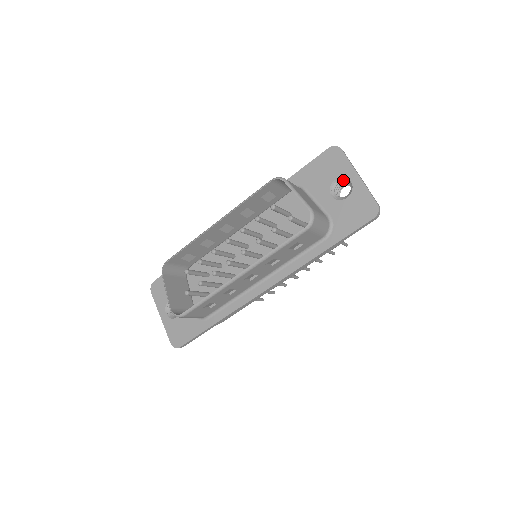
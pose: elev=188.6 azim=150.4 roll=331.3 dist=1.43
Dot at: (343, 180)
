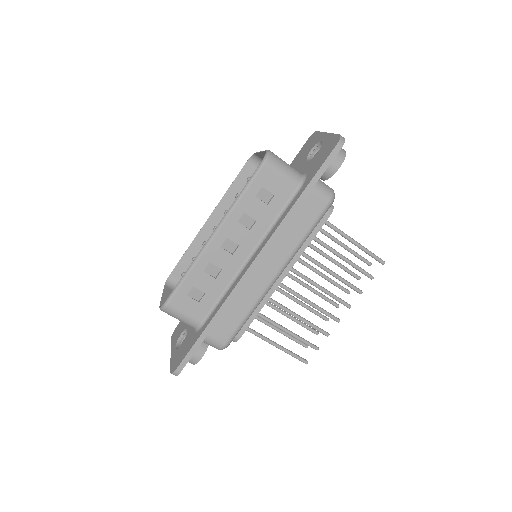
Dot at: (318, 148)
